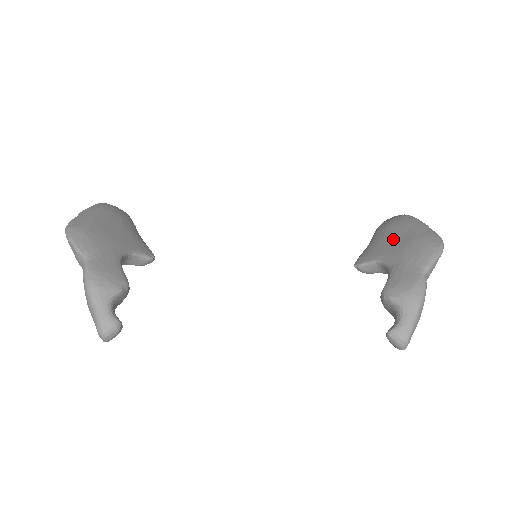
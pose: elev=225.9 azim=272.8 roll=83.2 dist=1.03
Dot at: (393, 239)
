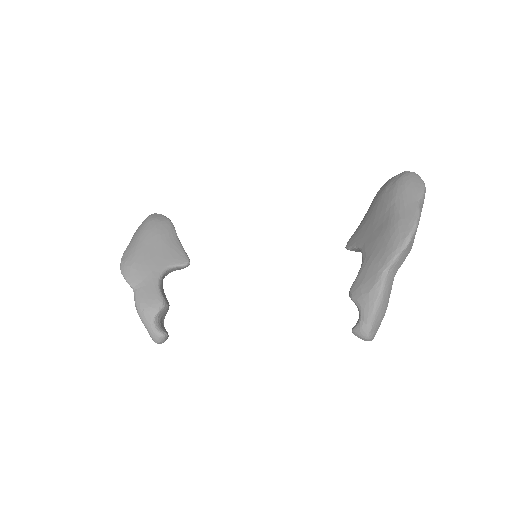
Dot at: (375, 221)
